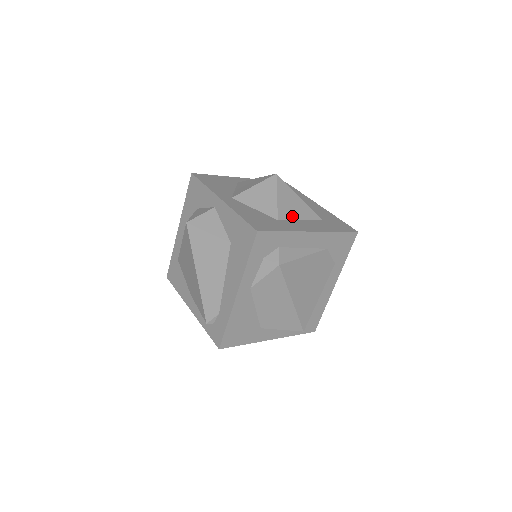
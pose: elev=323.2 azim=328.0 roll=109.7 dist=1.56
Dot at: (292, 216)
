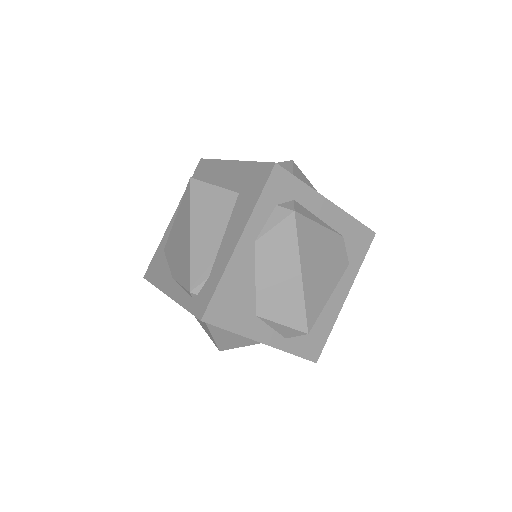
Dot at: occluded
